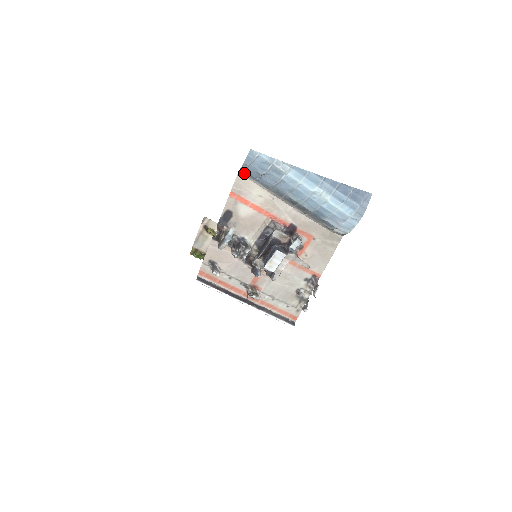
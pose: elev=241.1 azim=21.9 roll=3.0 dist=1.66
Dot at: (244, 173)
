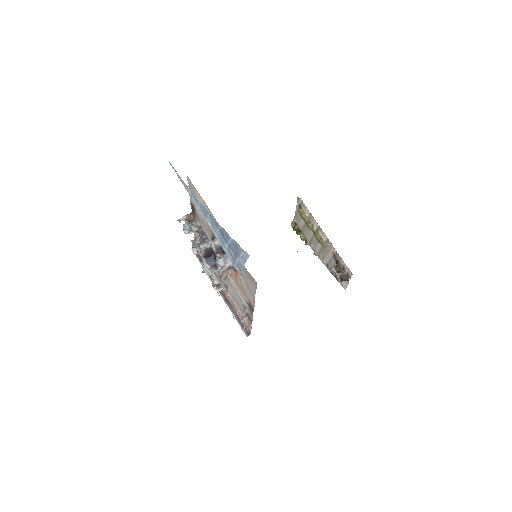
Dot at: (188, 177)
